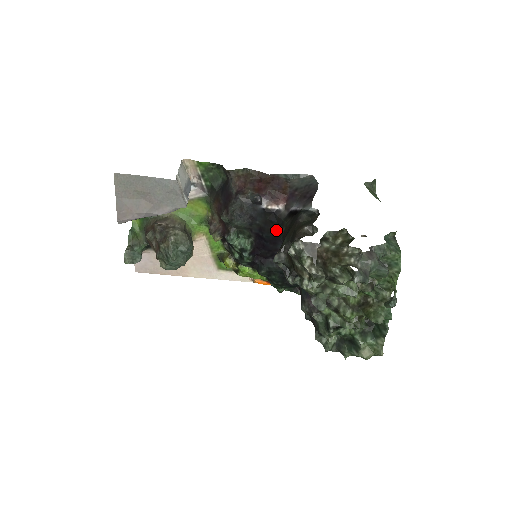
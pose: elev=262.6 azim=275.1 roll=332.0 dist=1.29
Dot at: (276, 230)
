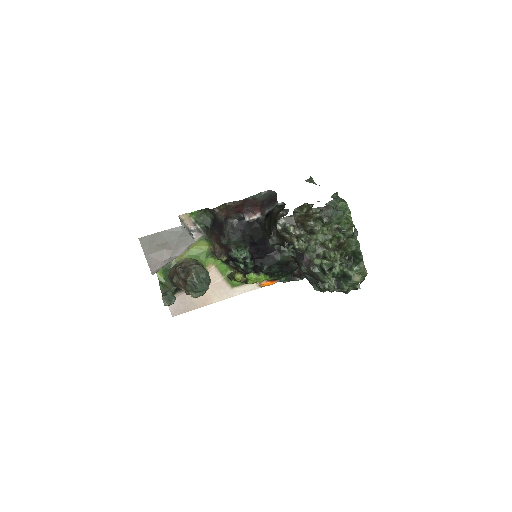
Dot at: (262, 233)
